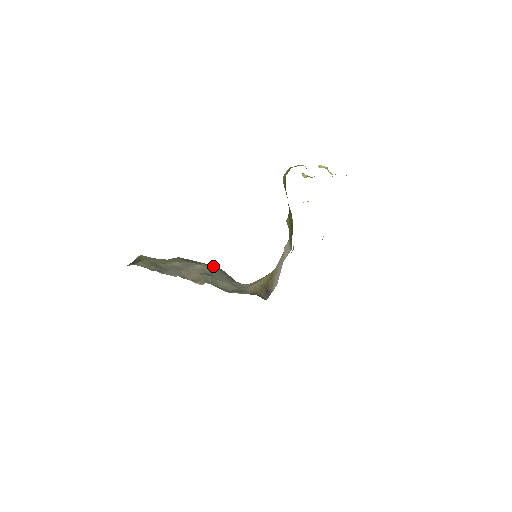
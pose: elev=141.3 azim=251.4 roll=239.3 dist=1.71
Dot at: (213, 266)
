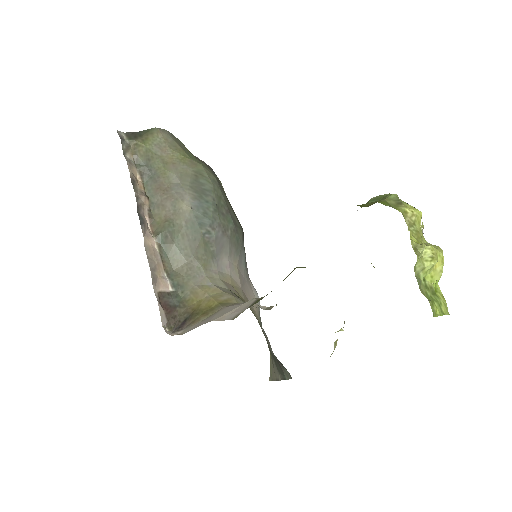
Dot at: (204, 218)
